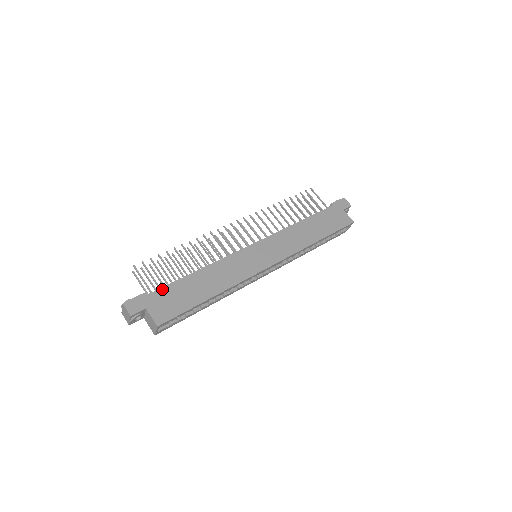
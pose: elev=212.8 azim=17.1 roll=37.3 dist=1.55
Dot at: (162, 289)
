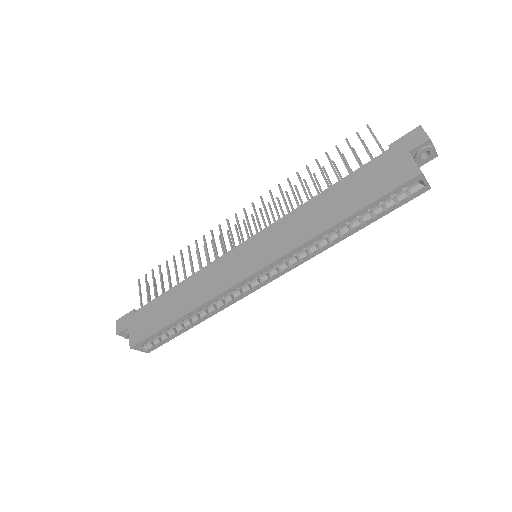
Dot at: (145, 306)
